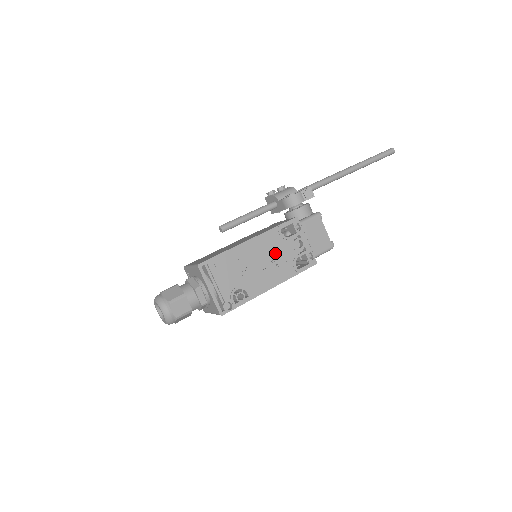
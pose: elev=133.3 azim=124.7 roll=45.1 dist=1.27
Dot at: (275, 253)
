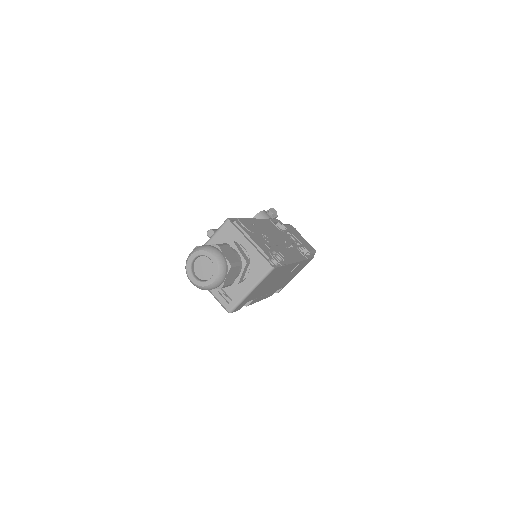
Dot at: (280, 237)
